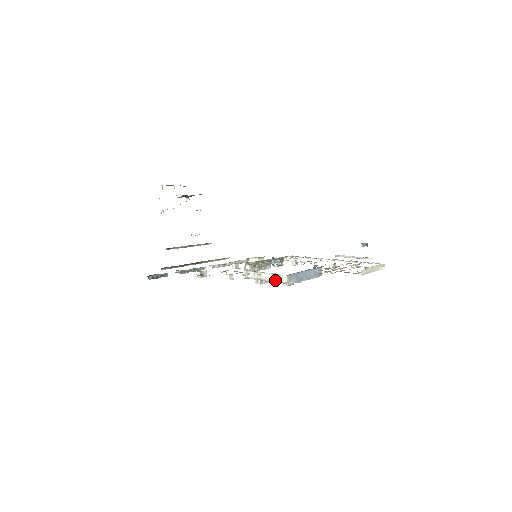
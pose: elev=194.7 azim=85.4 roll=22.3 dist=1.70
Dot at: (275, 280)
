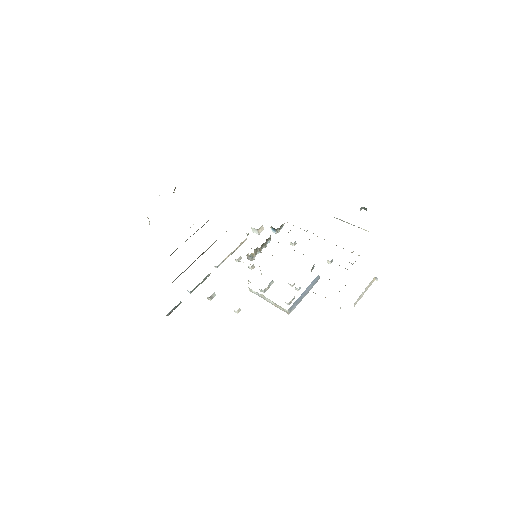
Dot at: (278, 307)
